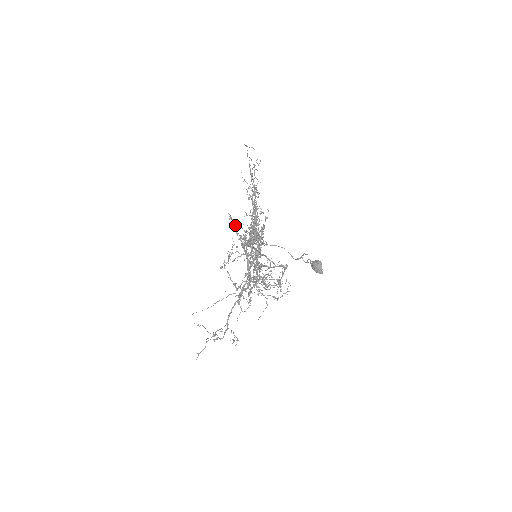
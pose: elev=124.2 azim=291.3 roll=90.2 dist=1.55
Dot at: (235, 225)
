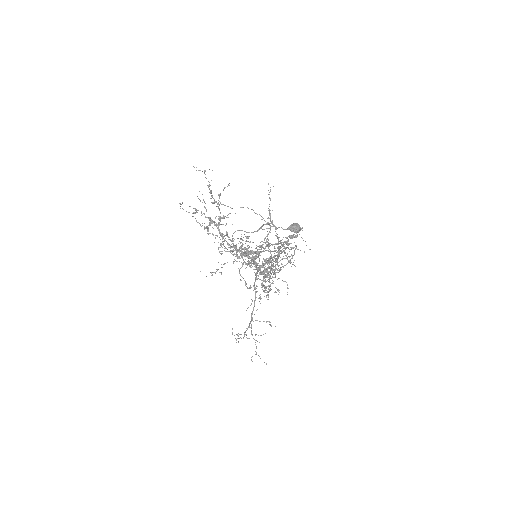
Dot at: occluded
